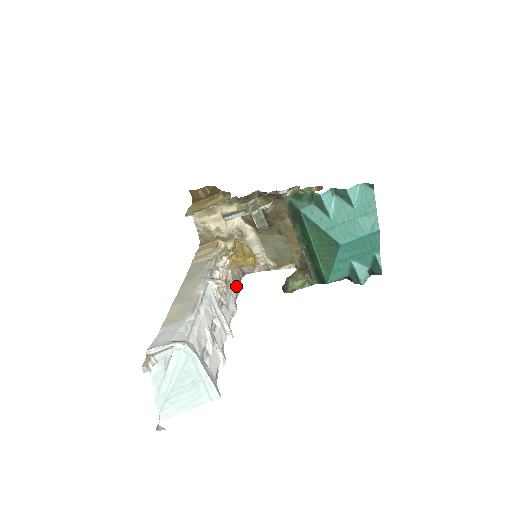
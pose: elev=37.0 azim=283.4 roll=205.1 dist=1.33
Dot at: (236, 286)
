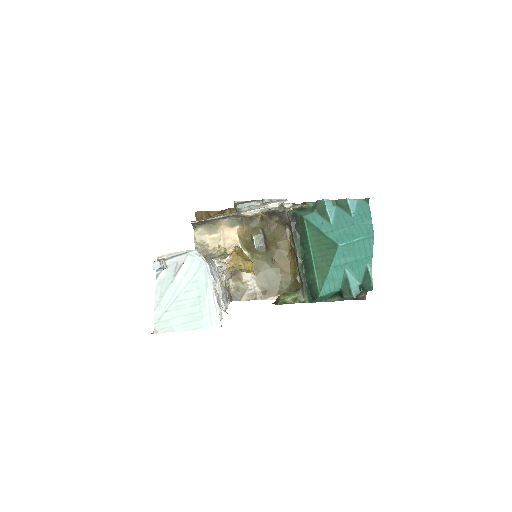
Dot at: (227, 295)
